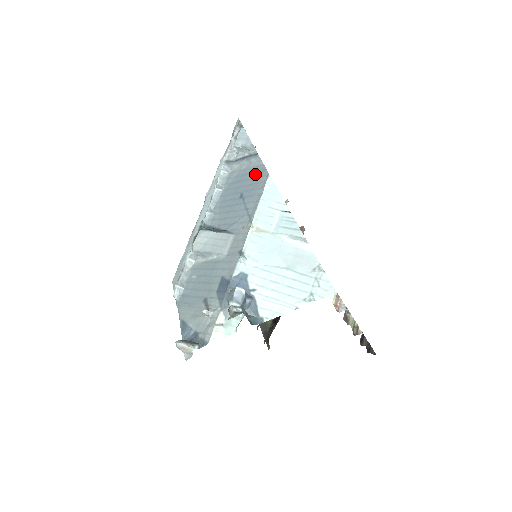
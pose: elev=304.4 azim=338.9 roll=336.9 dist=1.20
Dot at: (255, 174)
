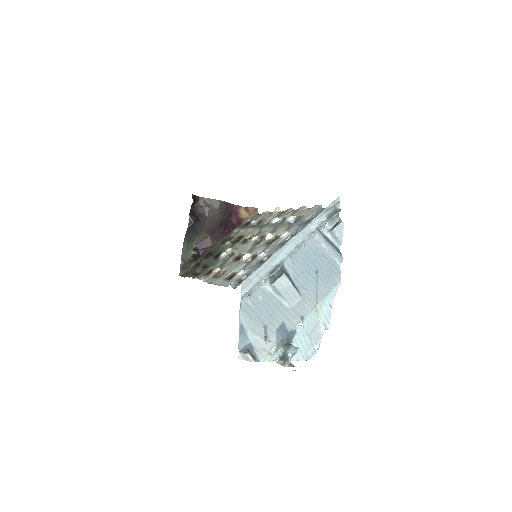
Dot at: (332, 267)
